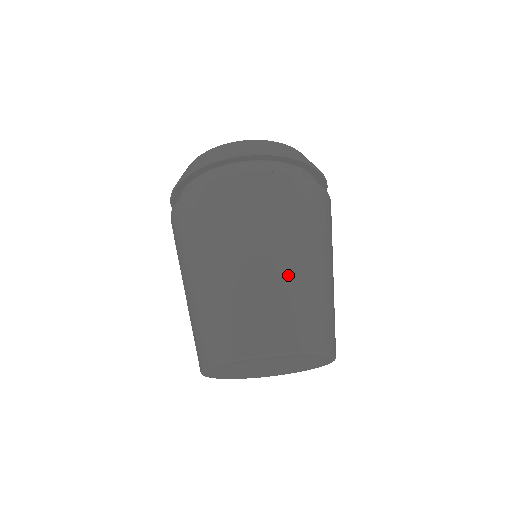
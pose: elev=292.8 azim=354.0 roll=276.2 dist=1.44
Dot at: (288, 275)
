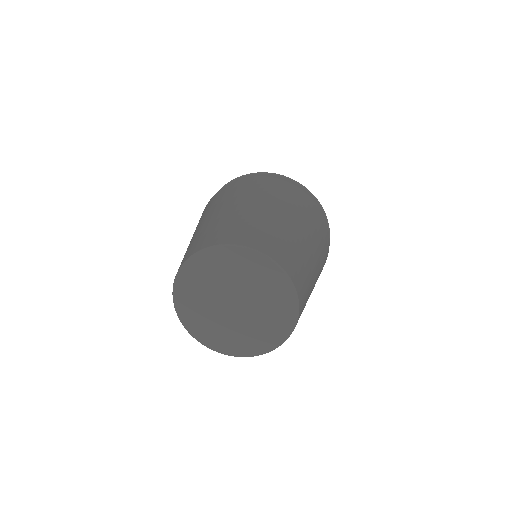
Dot at: (230, 213)
